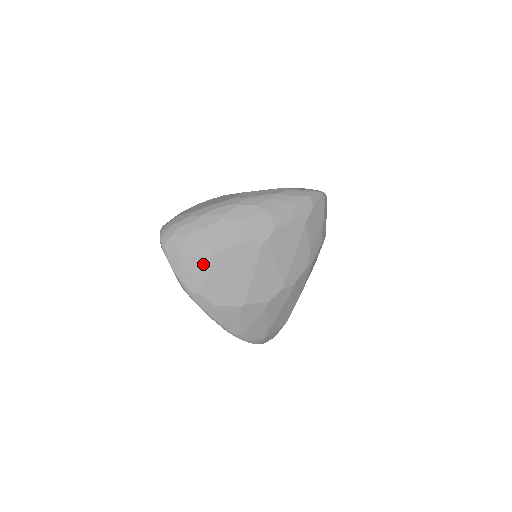
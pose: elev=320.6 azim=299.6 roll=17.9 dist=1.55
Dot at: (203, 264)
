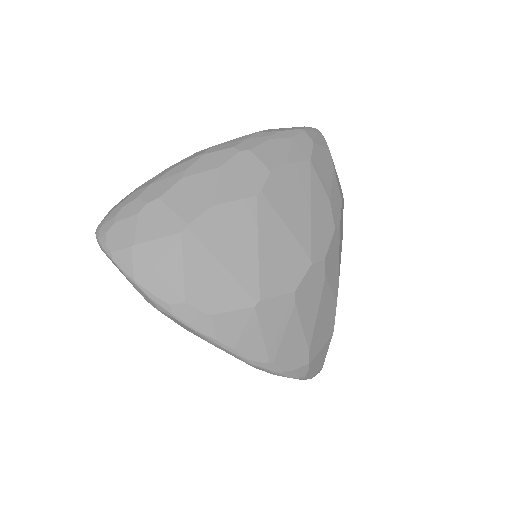
Dot at: (172, 249)
